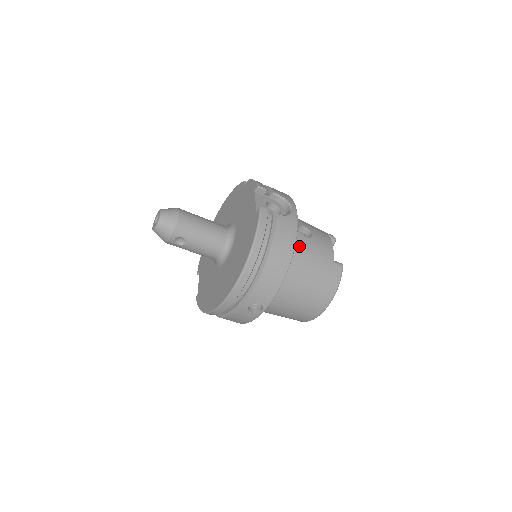
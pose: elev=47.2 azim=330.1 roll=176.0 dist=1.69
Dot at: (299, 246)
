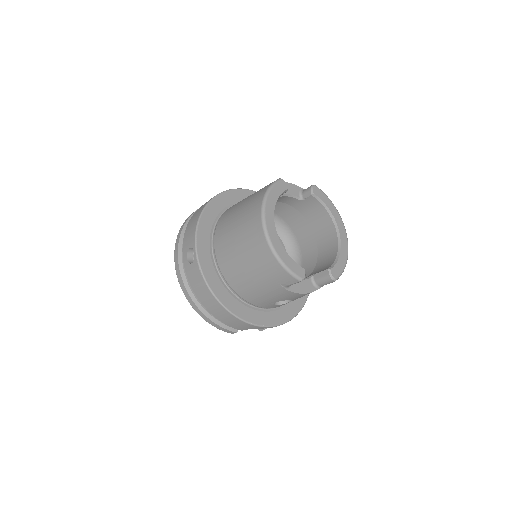
Dot at: occluded
